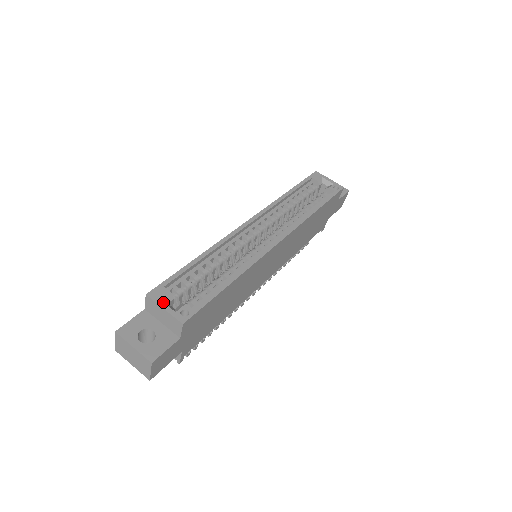
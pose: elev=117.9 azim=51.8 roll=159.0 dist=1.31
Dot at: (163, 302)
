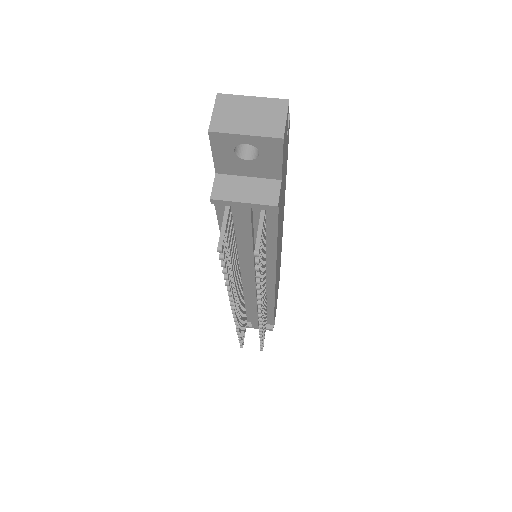
Dot at: occluded
